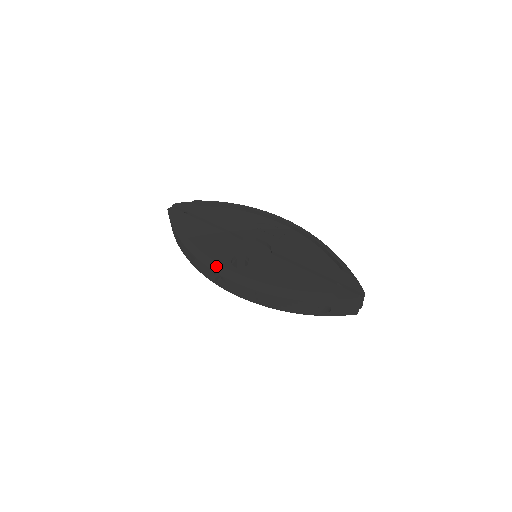
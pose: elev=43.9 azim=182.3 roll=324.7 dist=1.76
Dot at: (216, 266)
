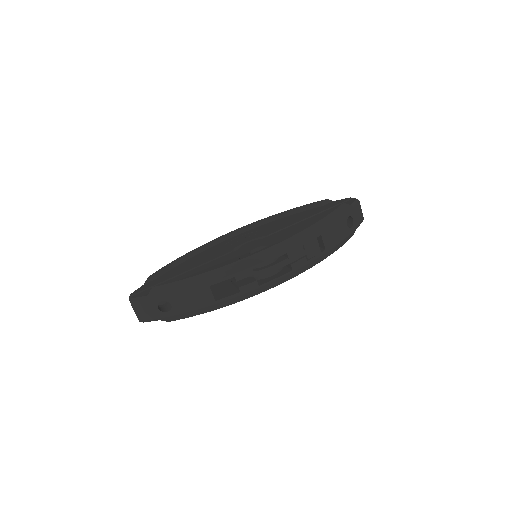
Dot at: (251, 260)
